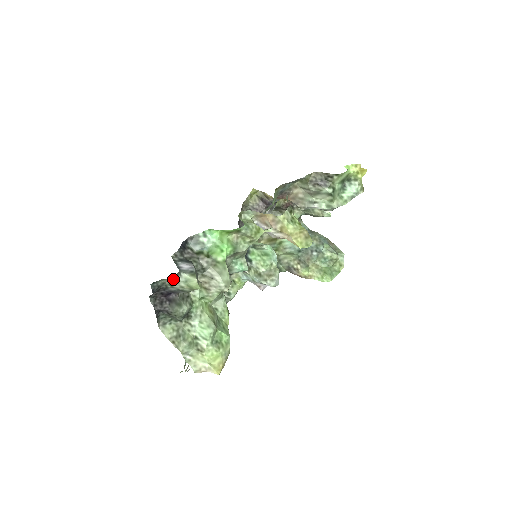
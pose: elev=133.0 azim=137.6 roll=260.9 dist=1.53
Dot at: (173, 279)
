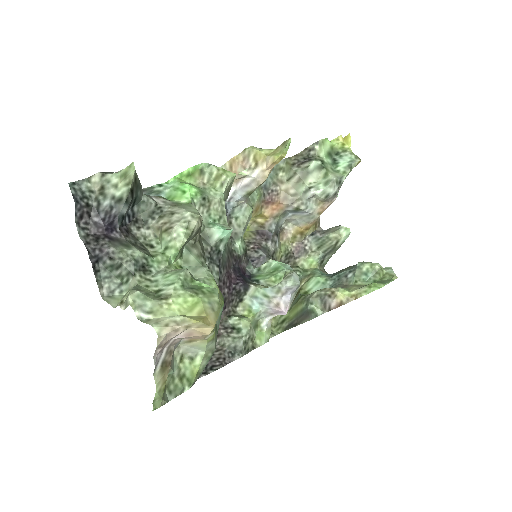
Dot at: (101, 176)
